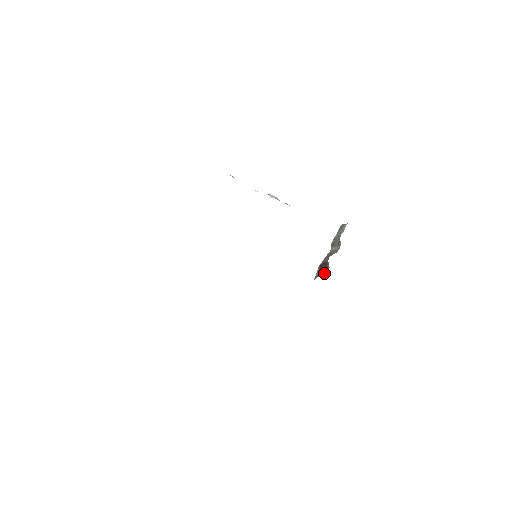
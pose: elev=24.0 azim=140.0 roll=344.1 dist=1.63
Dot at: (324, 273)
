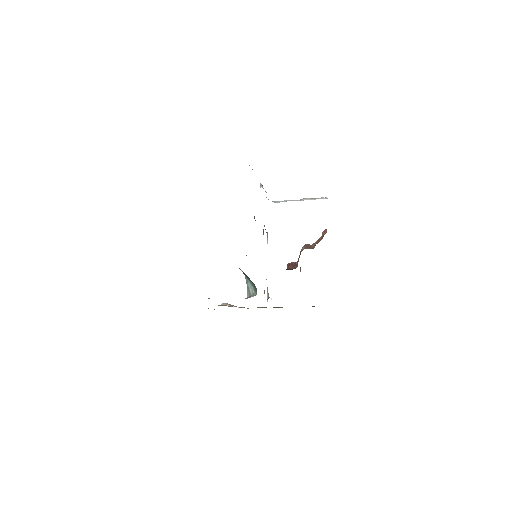
Dot at: occluded
